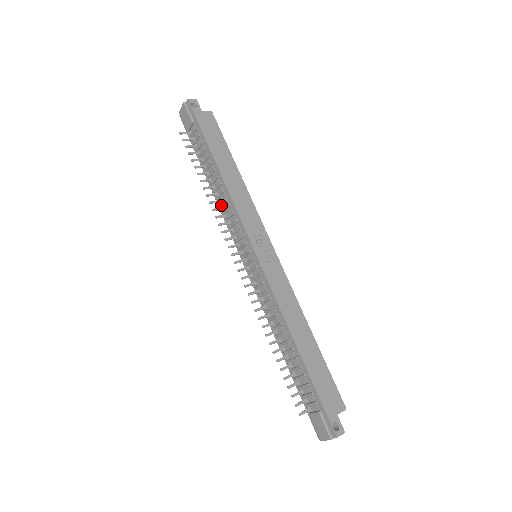
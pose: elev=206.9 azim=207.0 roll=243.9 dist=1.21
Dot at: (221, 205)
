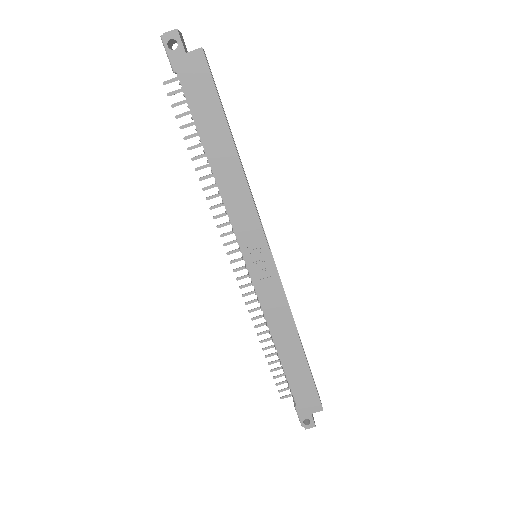
Dot at: occluded
